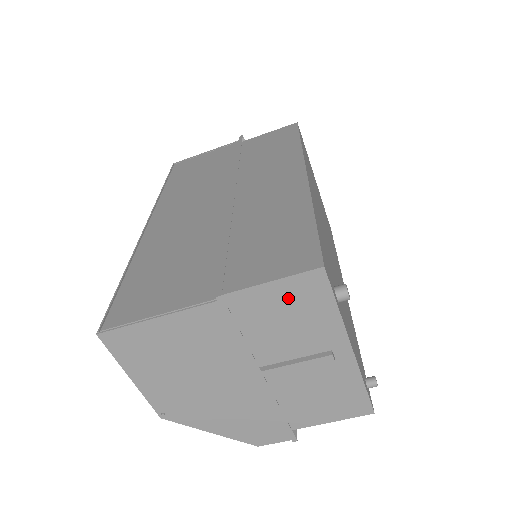
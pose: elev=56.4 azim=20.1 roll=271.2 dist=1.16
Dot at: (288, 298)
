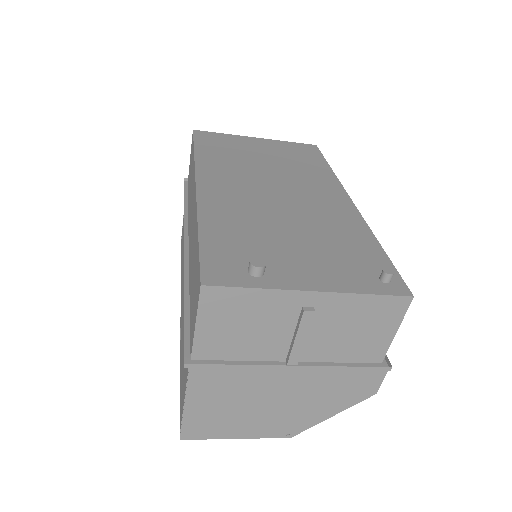
Dot at: (220, 319)
